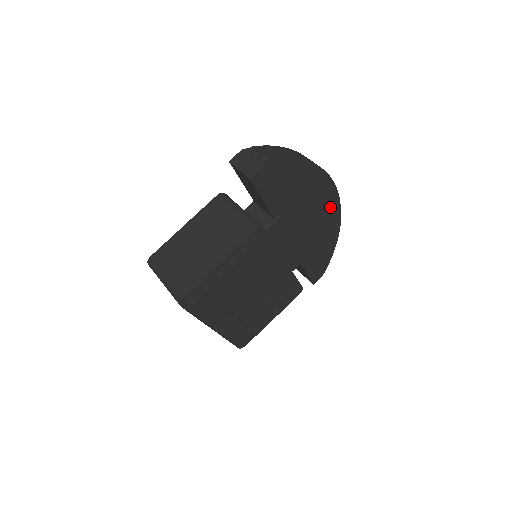
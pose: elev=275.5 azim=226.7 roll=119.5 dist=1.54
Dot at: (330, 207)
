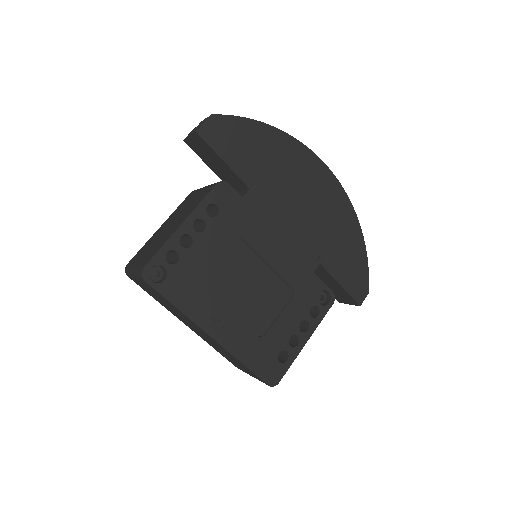
Dot at: (326, 185)
